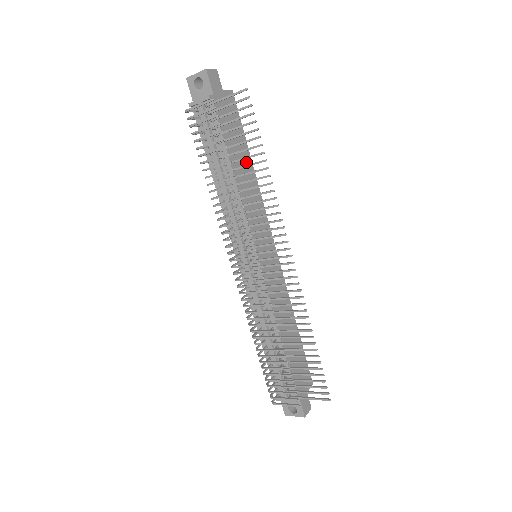
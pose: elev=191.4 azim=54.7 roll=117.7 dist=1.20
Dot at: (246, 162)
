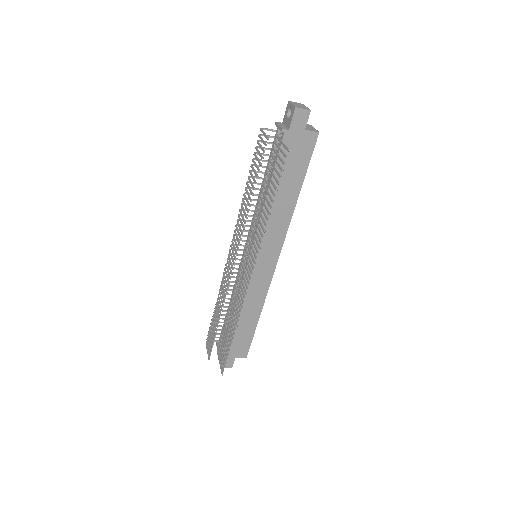
Dot at: (291, 192)
